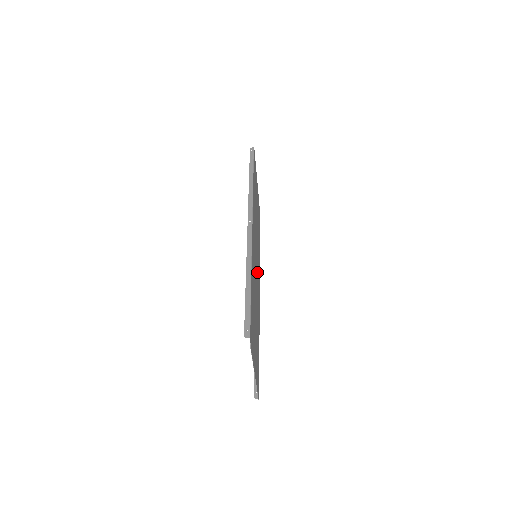
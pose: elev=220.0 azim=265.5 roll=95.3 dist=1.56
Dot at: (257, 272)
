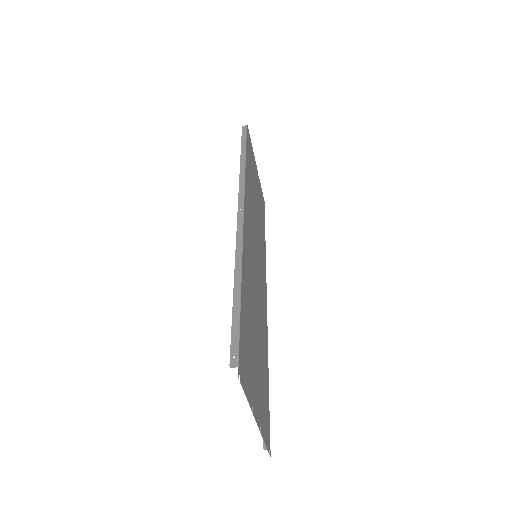
Dot at: (260, 277)
